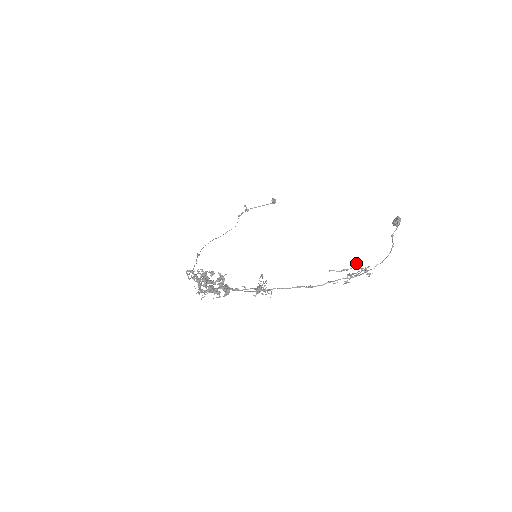
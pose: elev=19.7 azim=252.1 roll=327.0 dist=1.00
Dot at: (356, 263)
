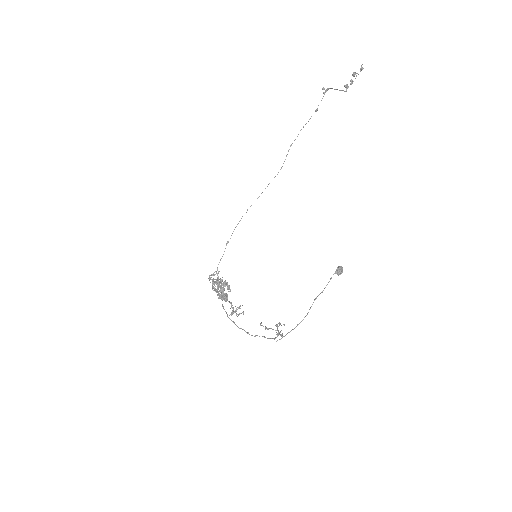
Dot at: occluded
